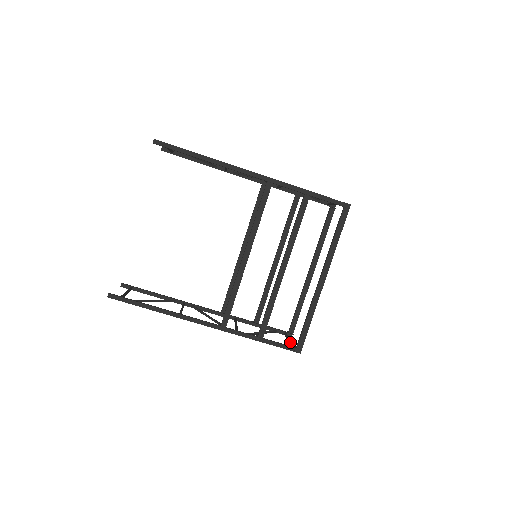
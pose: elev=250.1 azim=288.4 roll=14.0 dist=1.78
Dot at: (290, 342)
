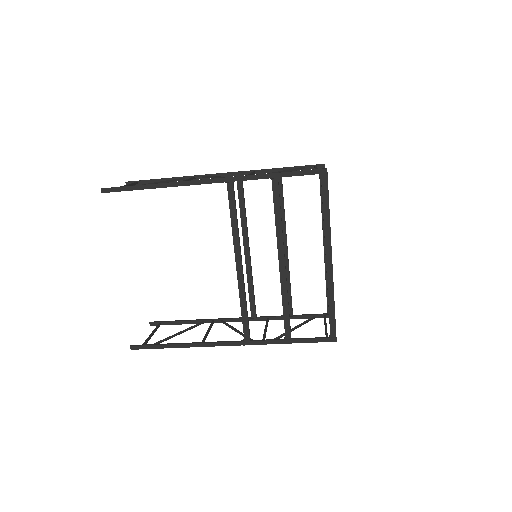
Dot at: (325, 330)
